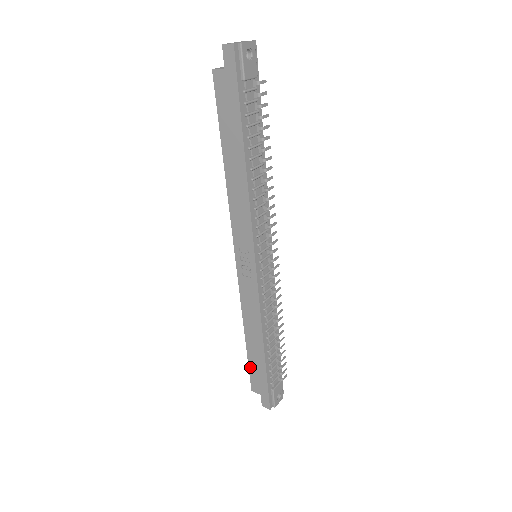
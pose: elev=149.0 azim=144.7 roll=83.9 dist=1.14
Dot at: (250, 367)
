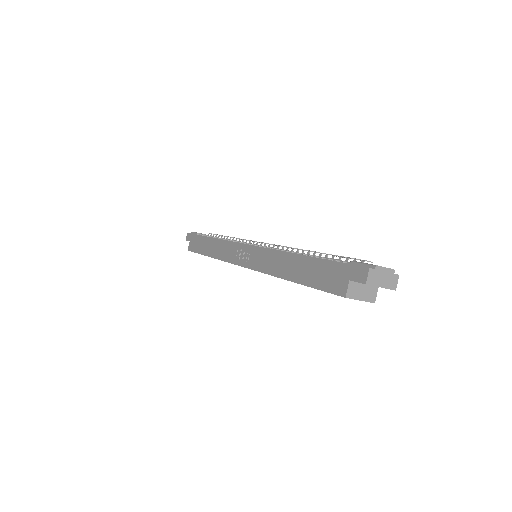
Dot at: (316, 286)
